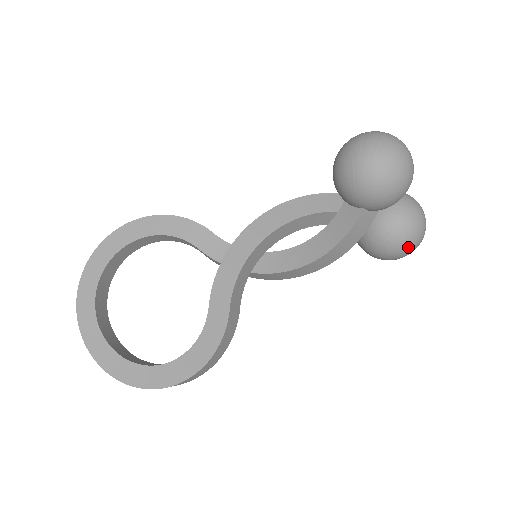
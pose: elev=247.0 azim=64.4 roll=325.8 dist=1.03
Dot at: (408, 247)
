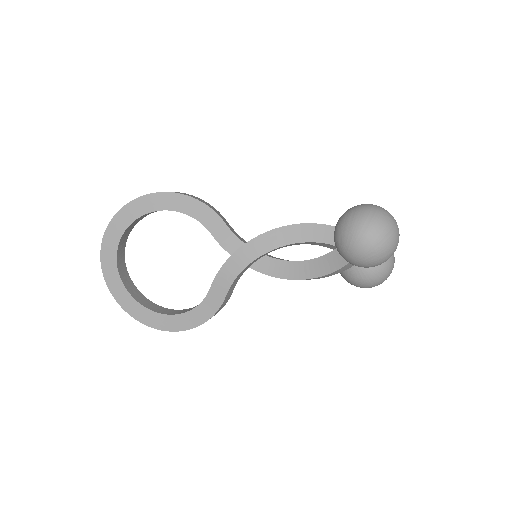
Dot at: (372, 286)
